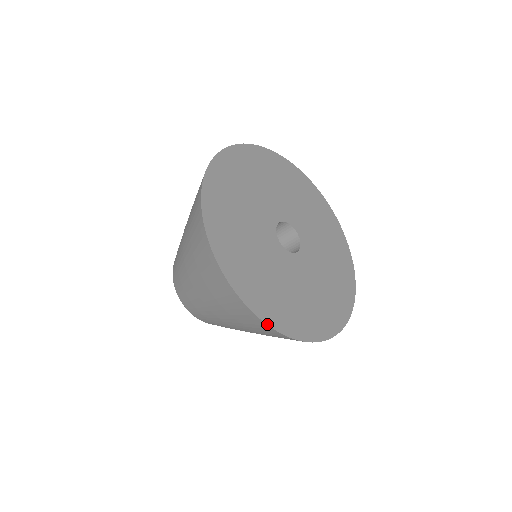
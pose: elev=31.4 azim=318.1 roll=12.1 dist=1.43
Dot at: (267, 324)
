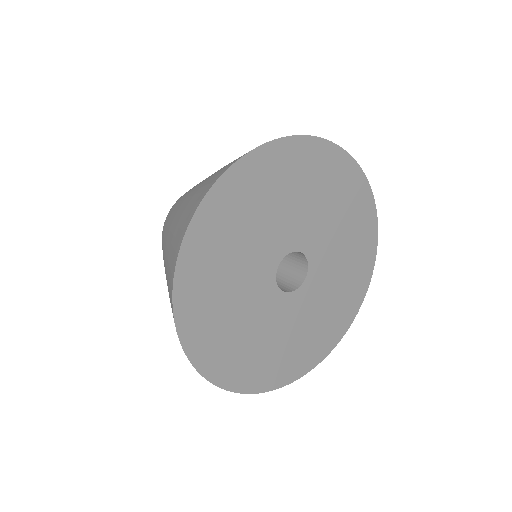
Dot at: occluded
